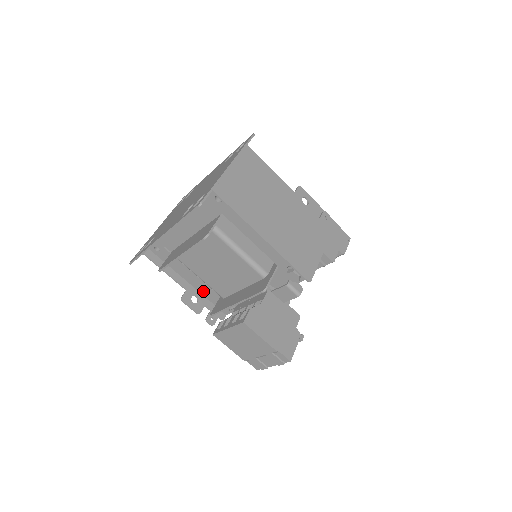
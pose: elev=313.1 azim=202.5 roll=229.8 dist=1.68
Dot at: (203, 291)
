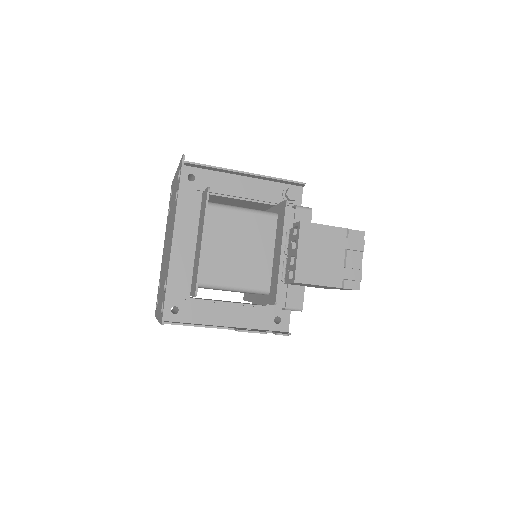
Dot at: (248, 322)
